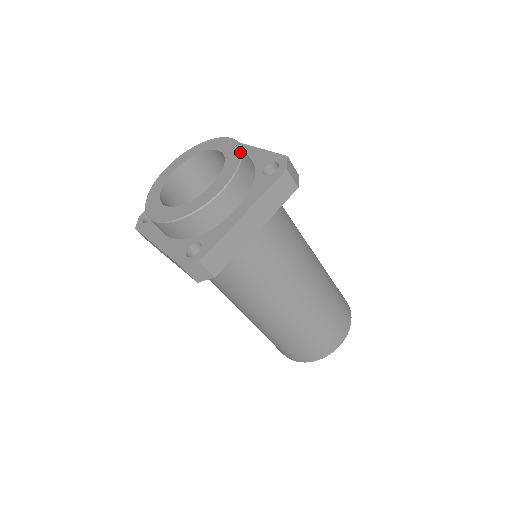
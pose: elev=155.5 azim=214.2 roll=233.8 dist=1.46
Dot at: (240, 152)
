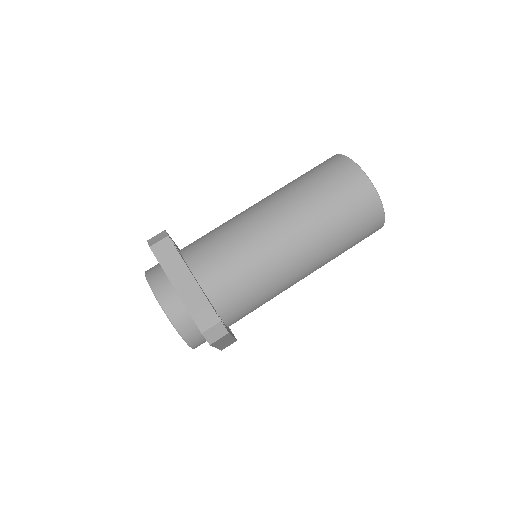
Dot at: (176, 330)
